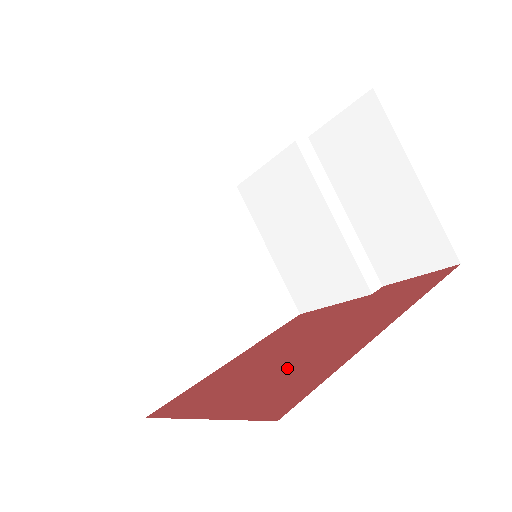
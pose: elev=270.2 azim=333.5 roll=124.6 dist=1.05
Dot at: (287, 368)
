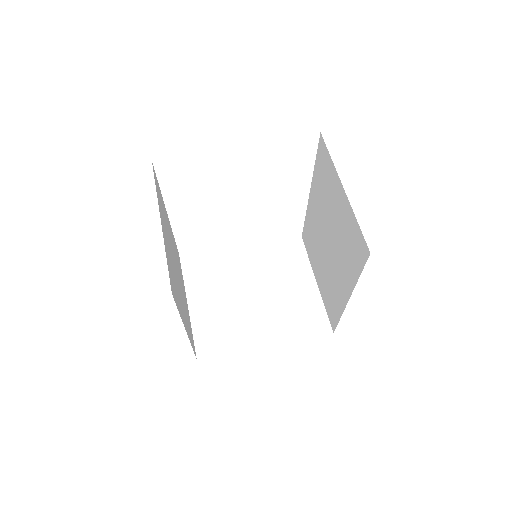
Dot at: occluded
